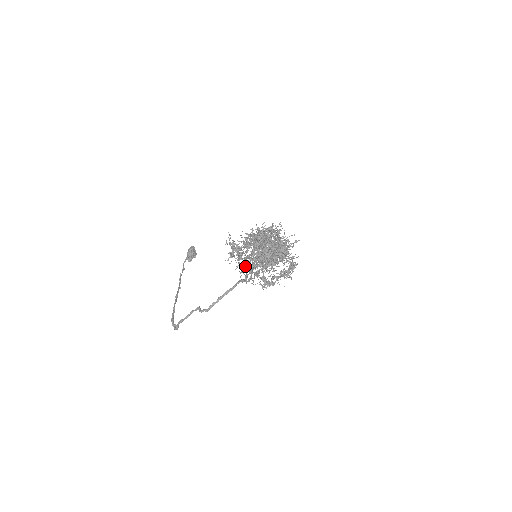
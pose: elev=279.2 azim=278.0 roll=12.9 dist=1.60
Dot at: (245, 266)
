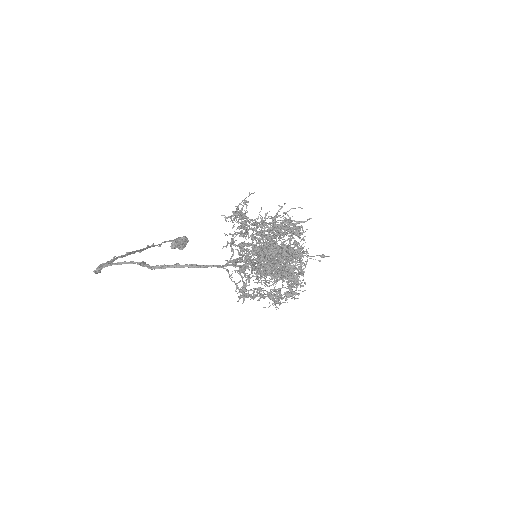
Dot at: (239, 244)
